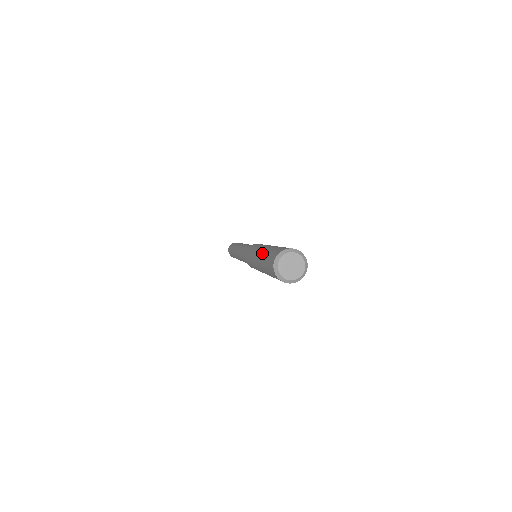
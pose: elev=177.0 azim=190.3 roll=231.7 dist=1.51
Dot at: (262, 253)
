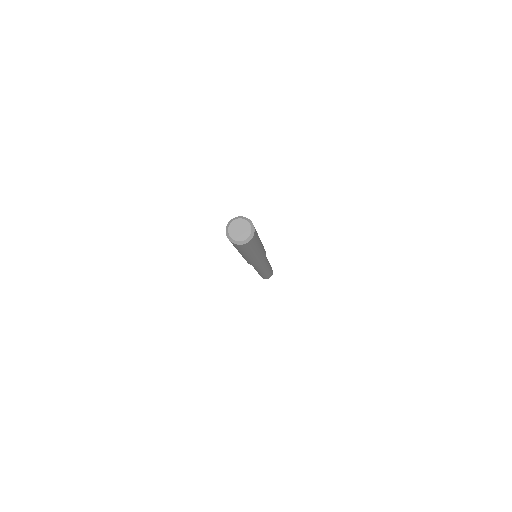
Dot at: occluded
